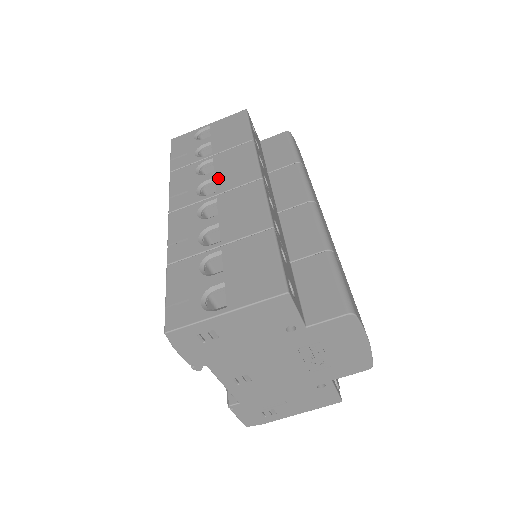
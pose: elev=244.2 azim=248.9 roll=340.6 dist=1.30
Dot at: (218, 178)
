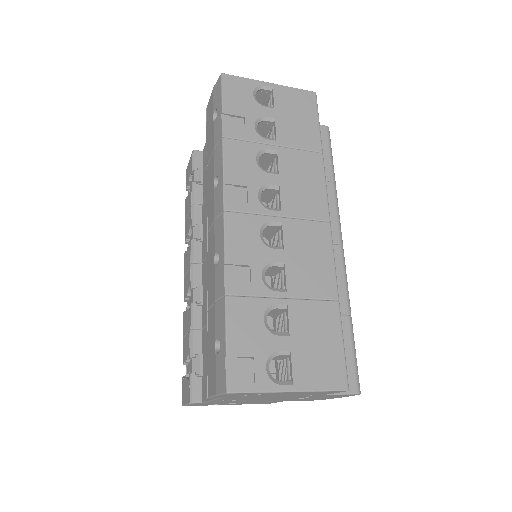
Dot at: (284, 190)
